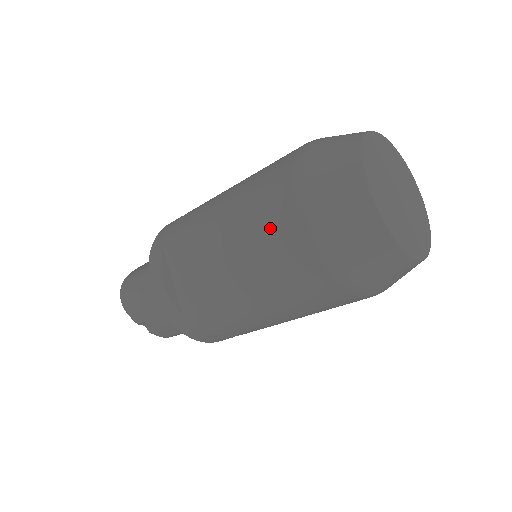
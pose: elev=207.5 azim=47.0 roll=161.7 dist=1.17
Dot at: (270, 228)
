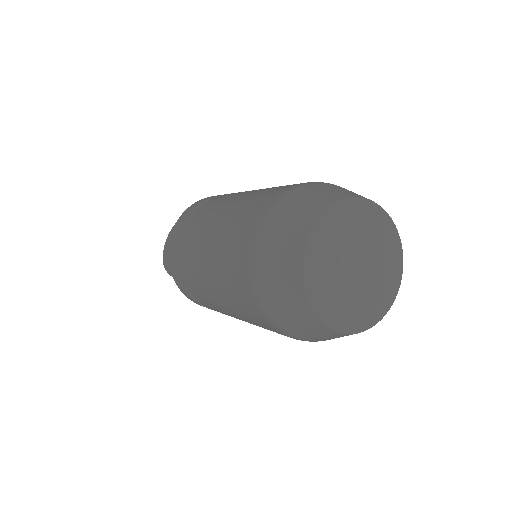
Dot at: (254, 320)
